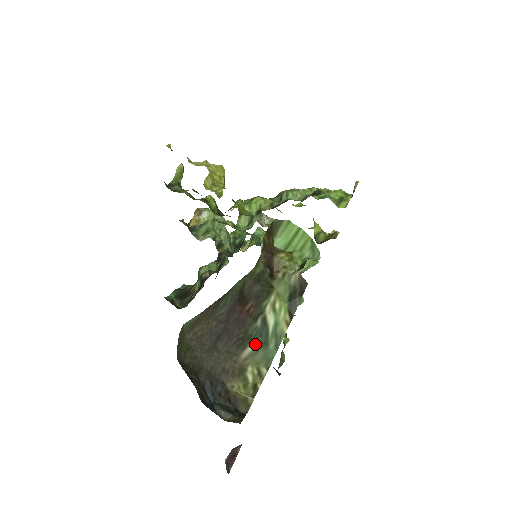
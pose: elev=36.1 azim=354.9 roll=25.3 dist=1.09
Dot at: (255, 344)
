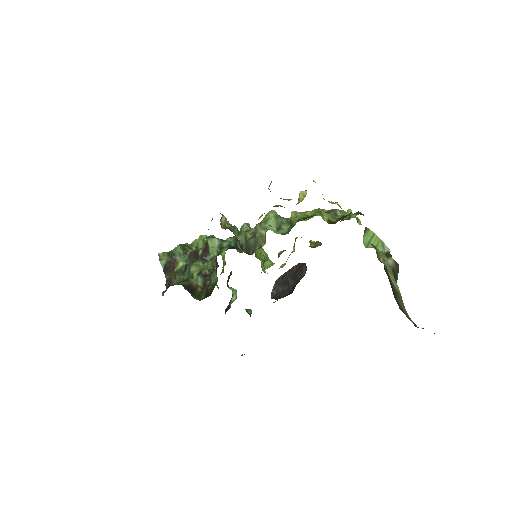
Dot at: (399, 298)
